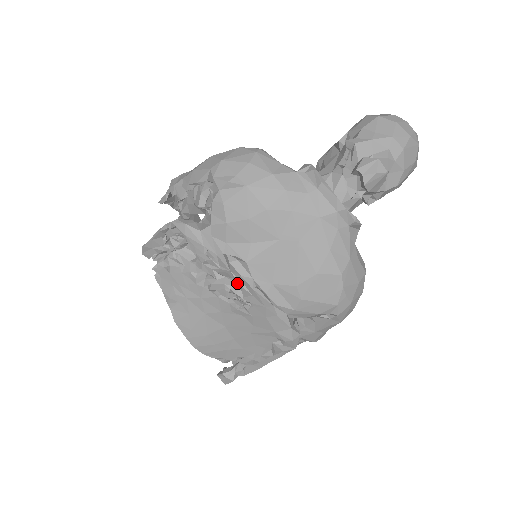
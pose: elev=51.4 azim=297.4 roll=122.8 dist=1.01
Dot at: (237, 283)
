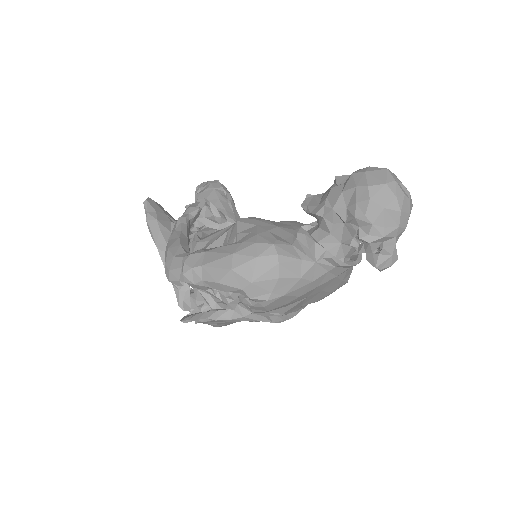
Dot at: (277, 322)
